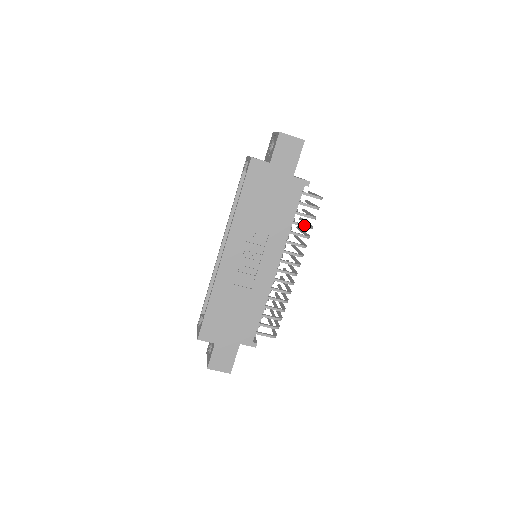
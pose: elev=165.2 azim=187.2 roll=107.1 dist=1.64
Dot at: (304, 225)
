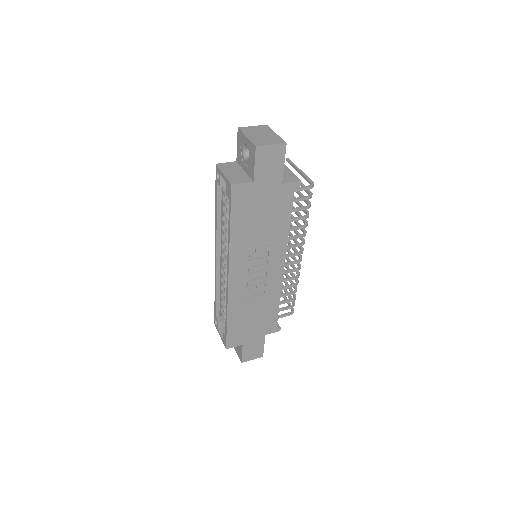
Dot at: (301, 218)
